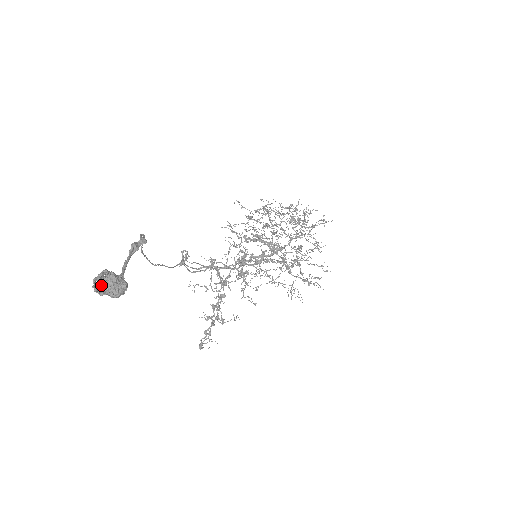
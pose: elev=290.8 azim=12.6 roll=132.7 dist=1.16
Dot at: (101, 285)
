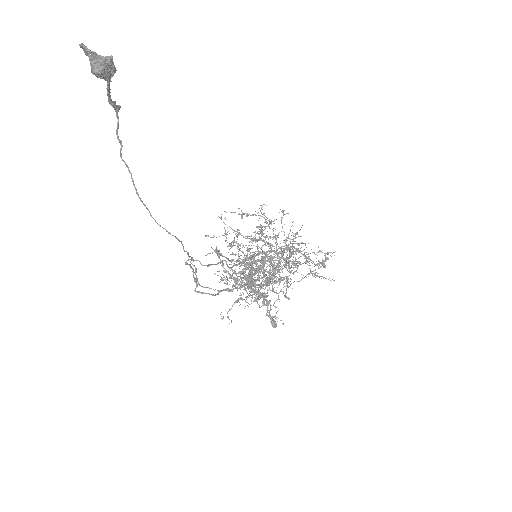
Dot at: (90, 55)
